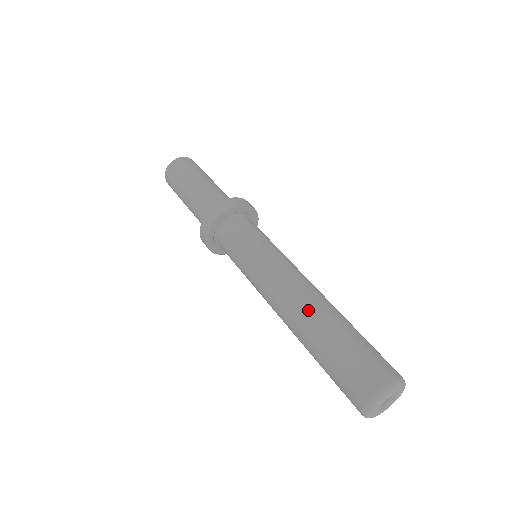
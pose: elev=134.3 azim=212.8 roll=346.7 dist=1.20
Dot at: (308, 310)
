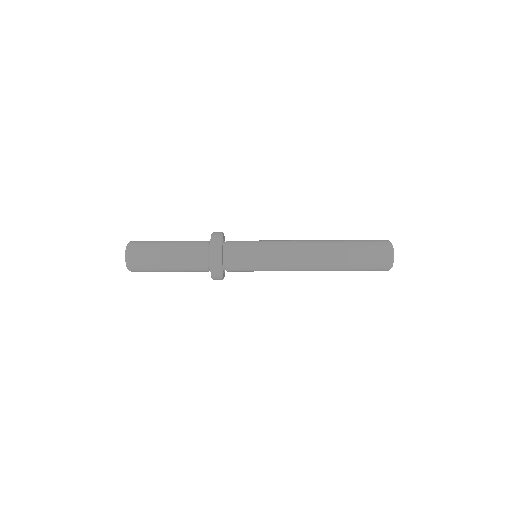
Dot at: (326, 262)
